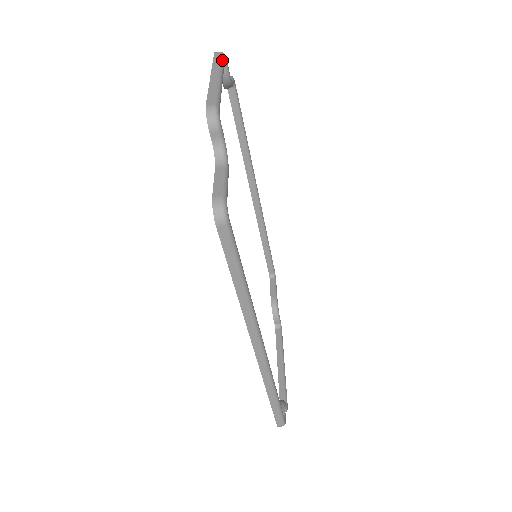
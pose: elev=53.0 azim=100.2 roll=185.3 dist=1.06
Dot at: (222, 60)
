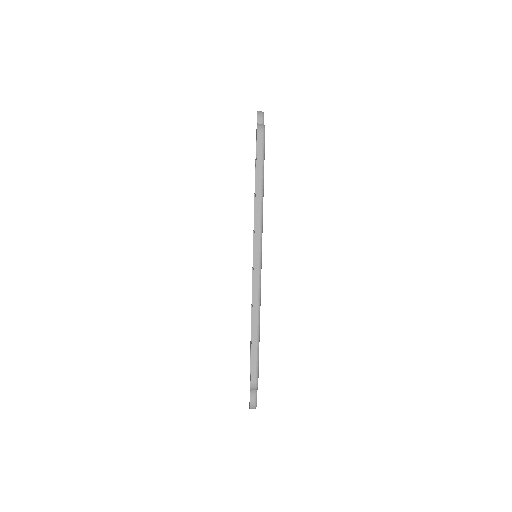
Dot at: occluded
